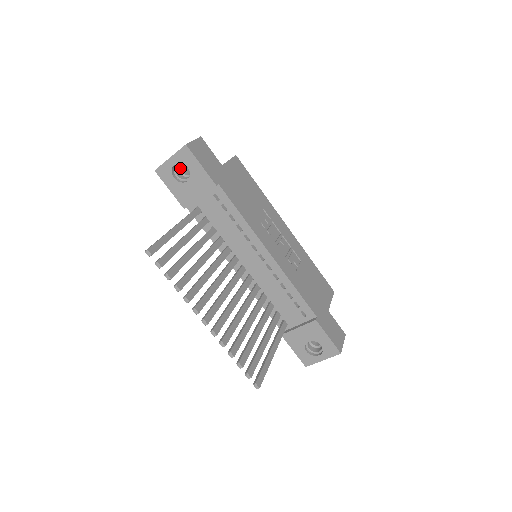
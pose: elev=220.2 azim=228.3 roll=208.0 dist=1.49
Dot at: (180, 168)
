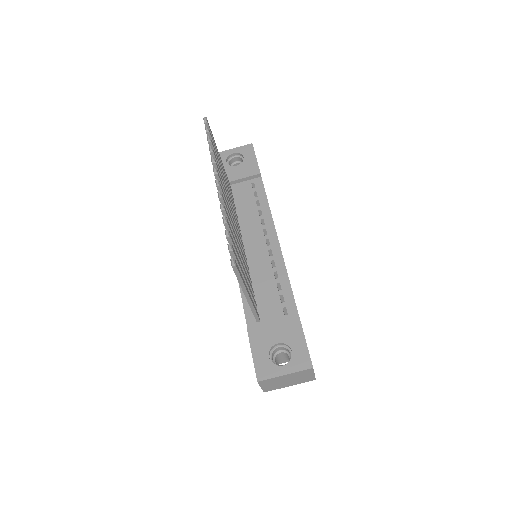
Dot at: (232, 165)
